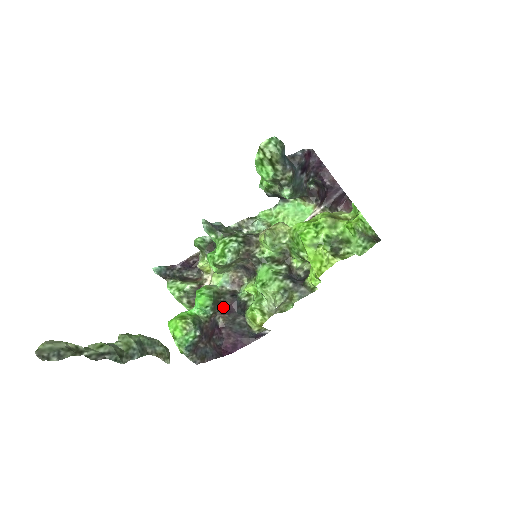
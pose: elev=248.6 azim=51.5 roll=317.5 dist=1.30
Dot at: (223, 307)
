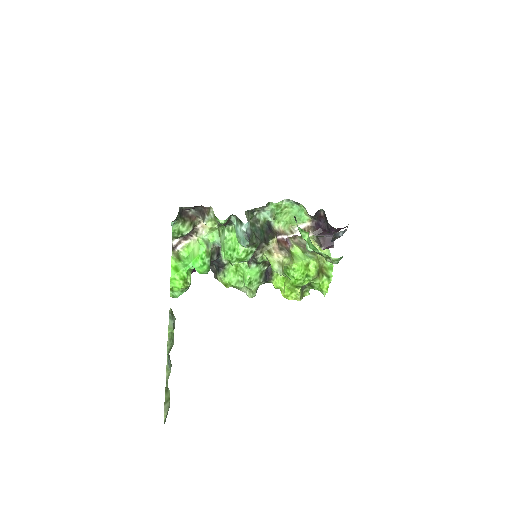
Dot at: occluded
